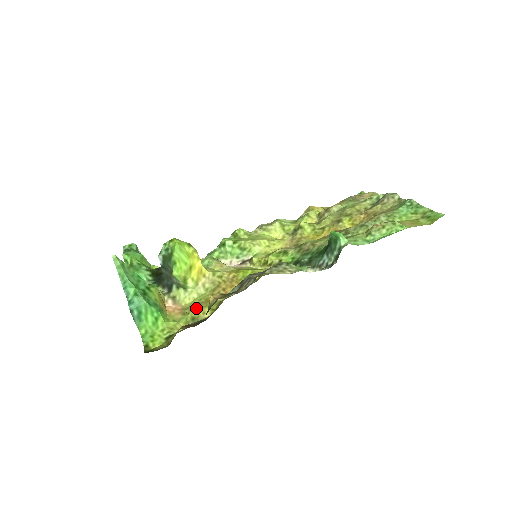
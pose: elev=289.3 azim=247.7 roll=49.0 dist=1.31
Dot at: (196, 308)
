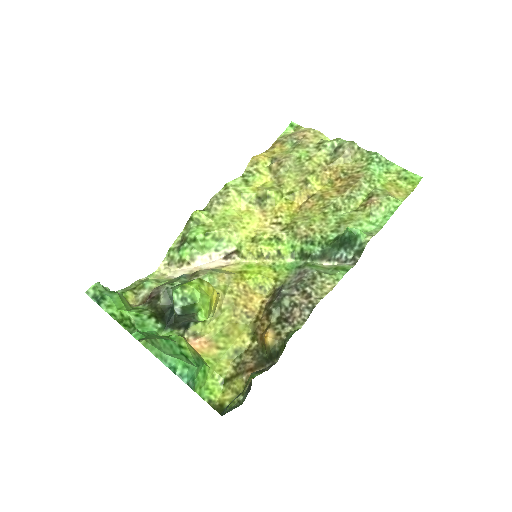
Dot at: (232, 339)
